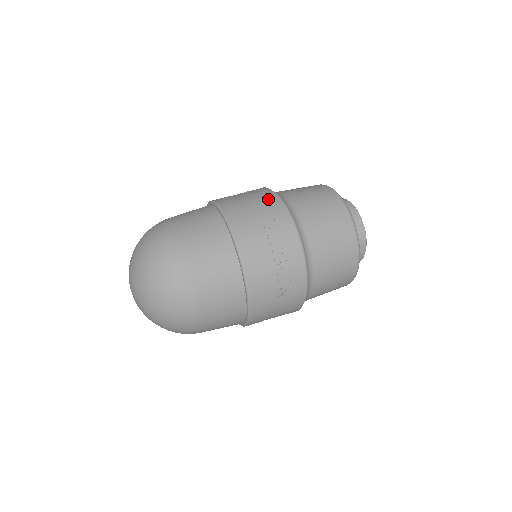
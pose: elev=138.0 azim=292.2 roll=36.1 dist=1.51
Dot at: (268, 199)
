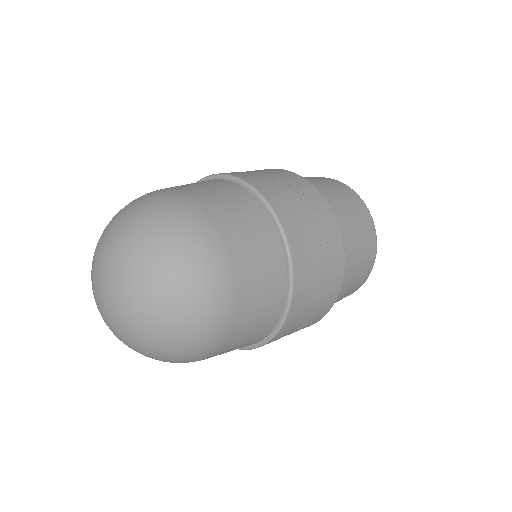
Dot at: occluded
